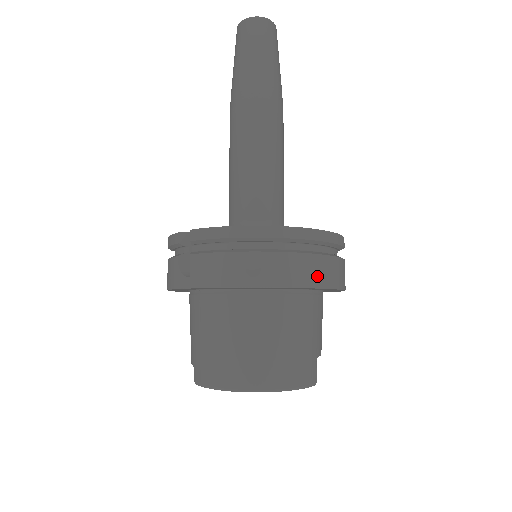
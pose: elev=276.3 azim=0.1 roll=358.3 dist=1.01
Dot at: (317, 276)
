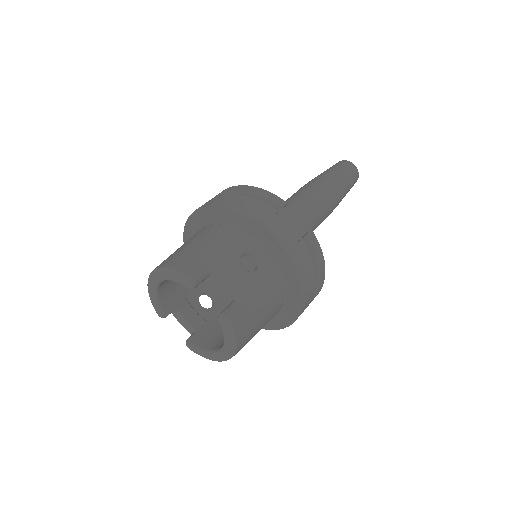
Dot at: (223, 201)
